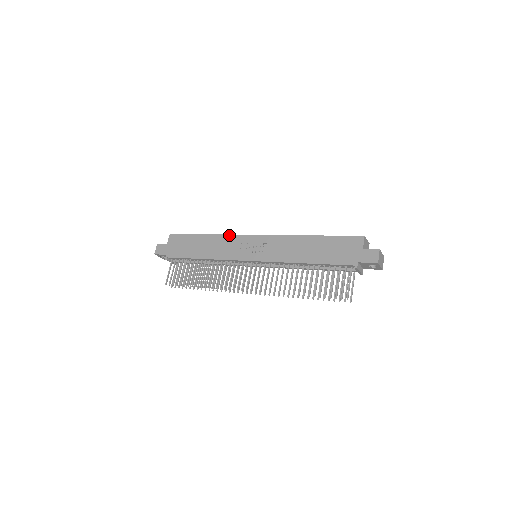
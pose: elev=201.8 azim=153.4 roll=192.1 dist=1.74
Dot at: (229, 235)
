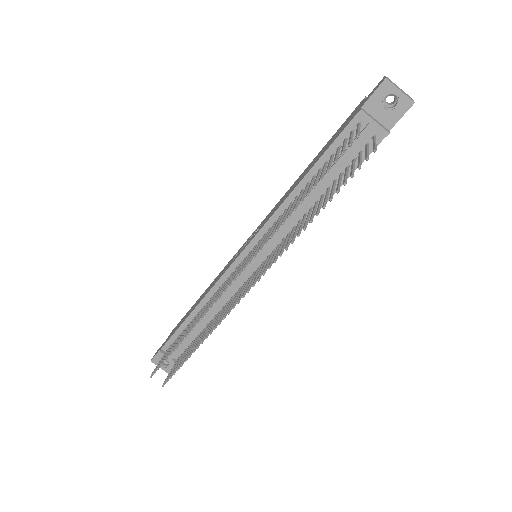
Dot at: (226, 265)
